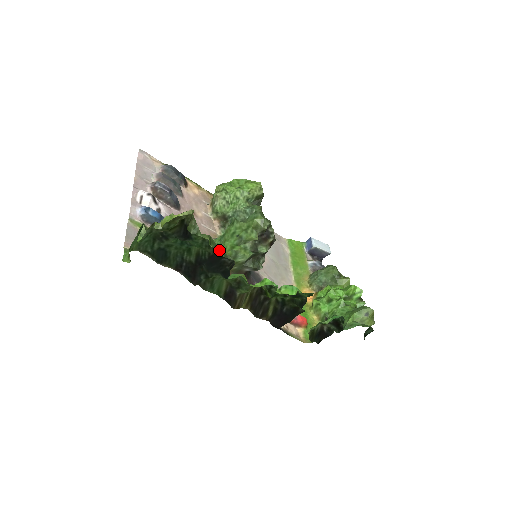
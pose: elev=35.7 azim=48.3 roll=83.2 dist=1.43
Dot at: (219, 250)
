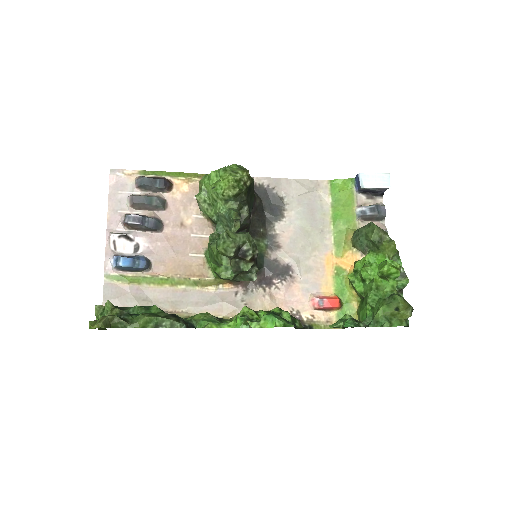
Dot at: (164, 321)
